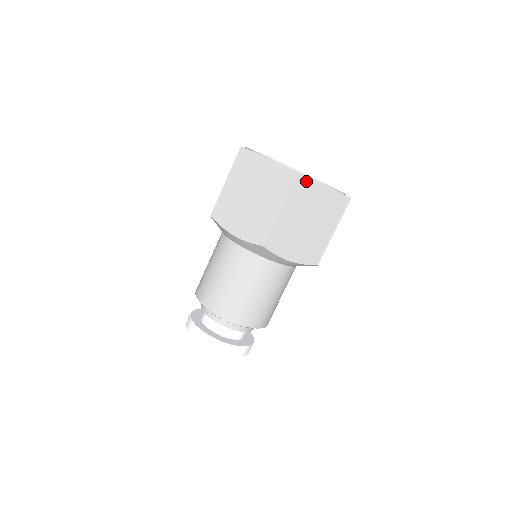
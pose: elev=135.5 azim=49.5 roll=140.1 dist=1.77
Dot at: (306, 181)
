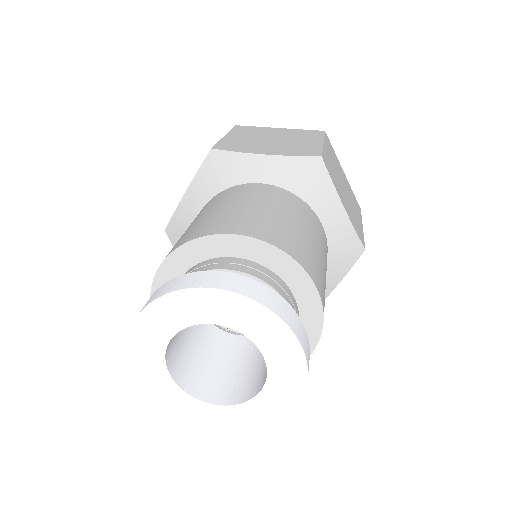
Dot at: (331, 147)
